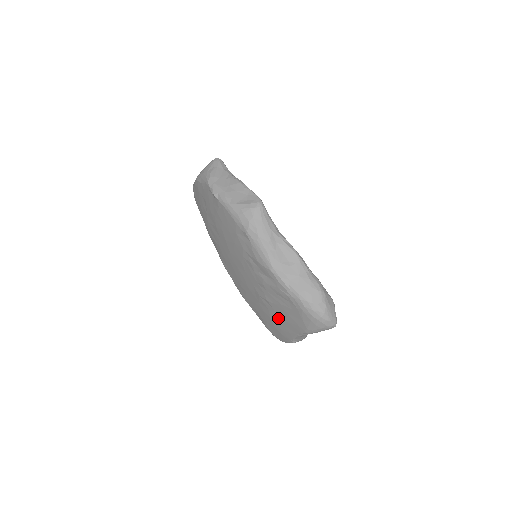
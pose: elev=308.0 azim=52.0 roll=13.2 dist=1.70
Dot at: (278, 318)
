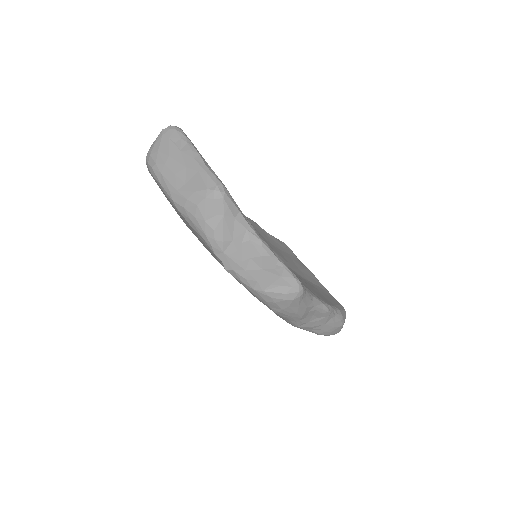
Dot at: occluded
